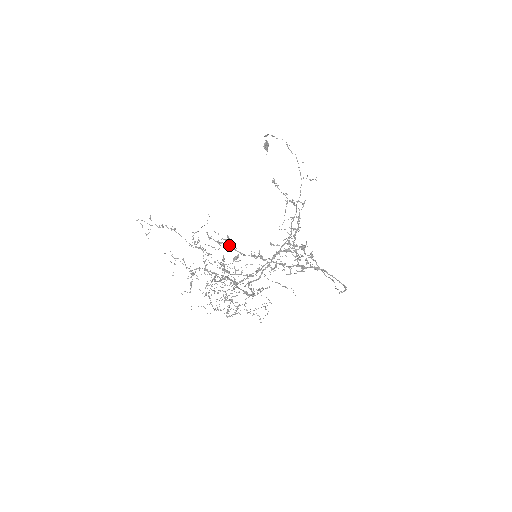
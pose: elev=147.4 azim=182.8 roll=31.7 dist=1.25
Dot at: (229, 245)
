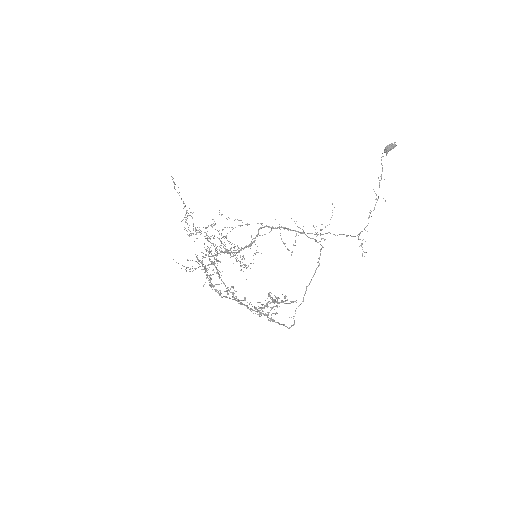
Dot at: (217, 271)
